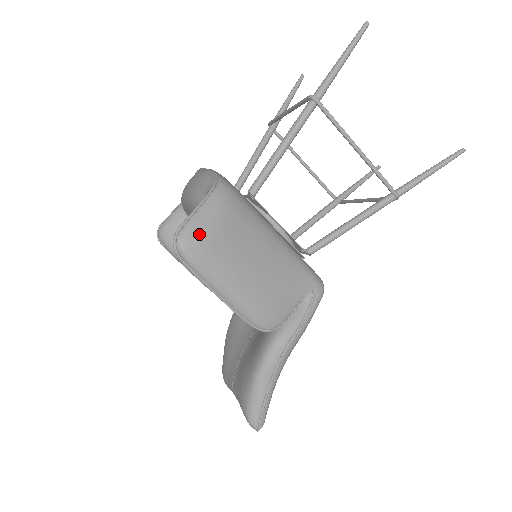
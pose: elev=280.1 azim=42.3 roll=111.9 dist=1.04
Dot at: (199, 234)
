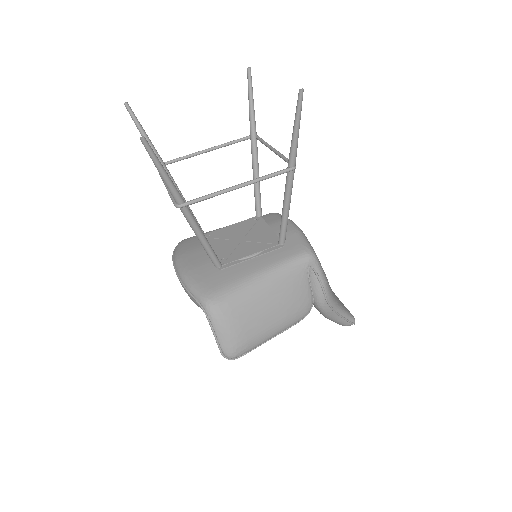
Dot at: (232, 345)
